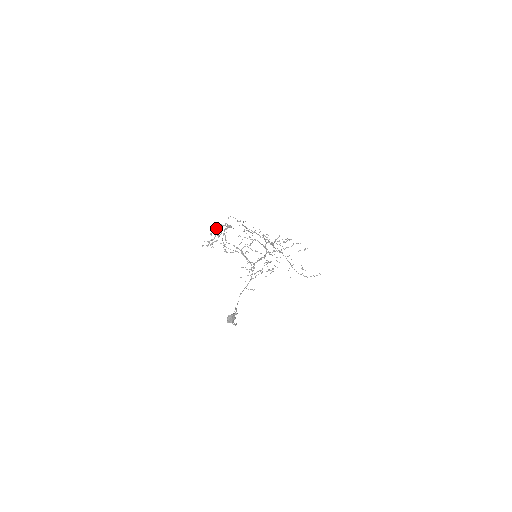
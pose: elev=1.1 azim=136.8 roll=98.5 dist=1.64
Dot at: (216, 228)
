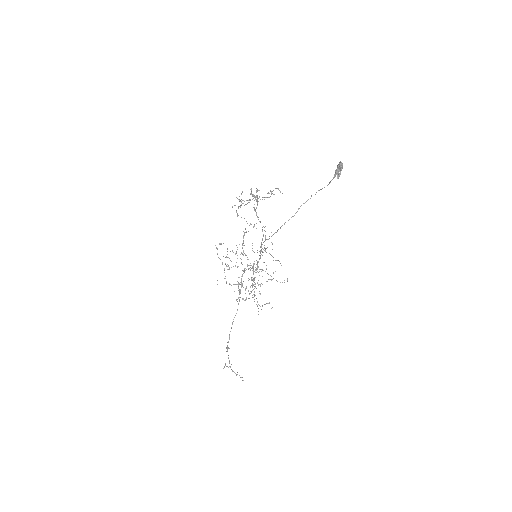
Dot at: (241, 204)
